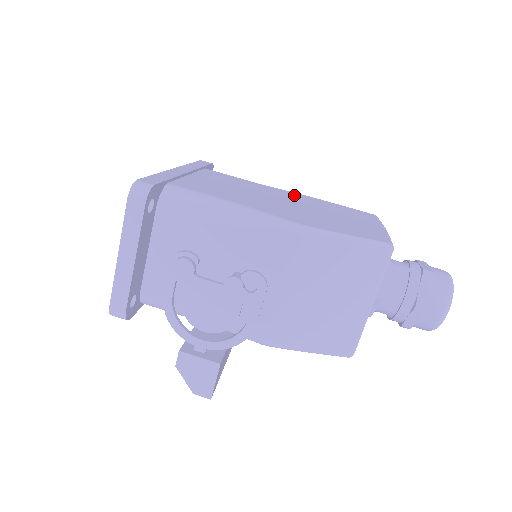
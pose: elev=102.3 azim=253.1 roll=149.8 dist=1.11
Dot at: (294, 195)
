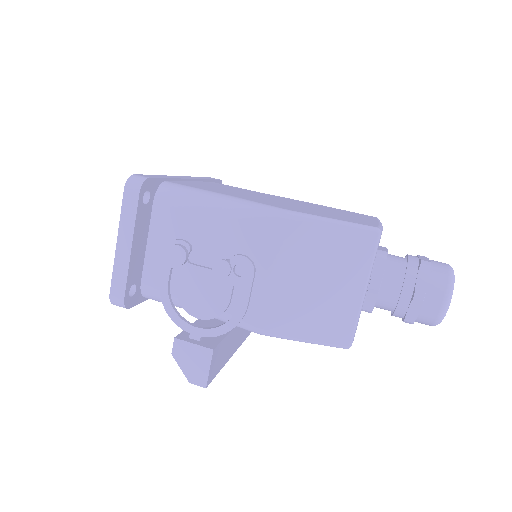
Dot at: (294, 200)
